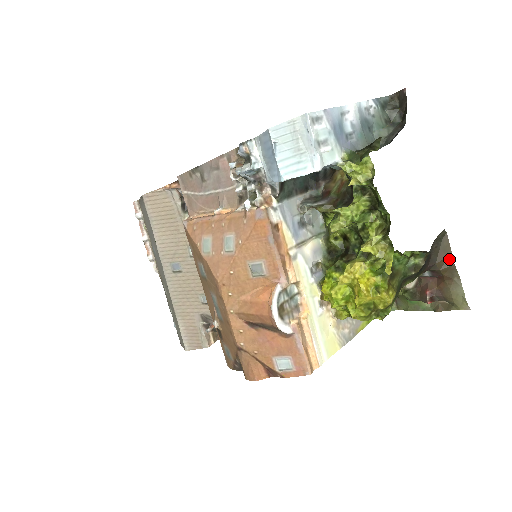
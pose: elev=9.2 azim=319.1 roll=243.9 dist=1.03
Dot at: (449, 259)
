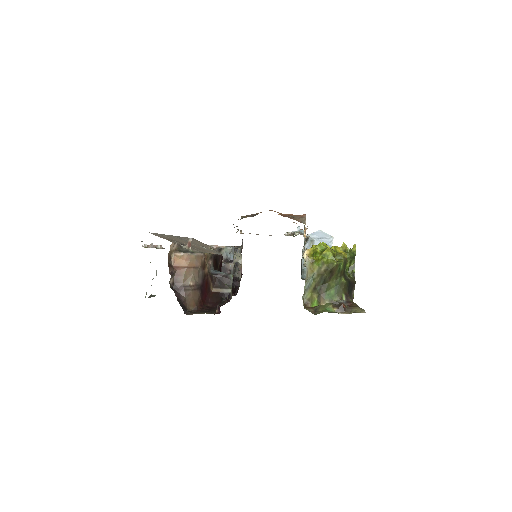
Dot at: (356, 304)
